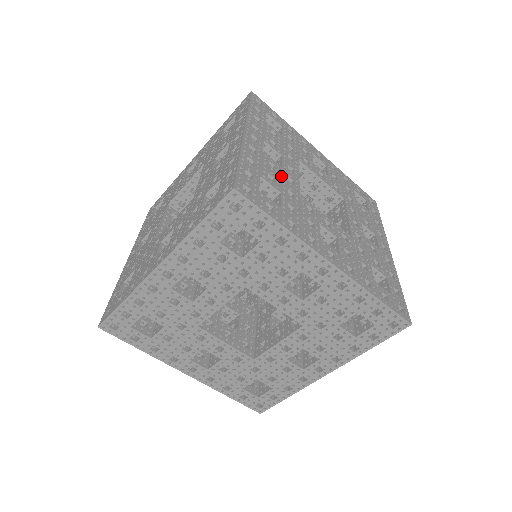
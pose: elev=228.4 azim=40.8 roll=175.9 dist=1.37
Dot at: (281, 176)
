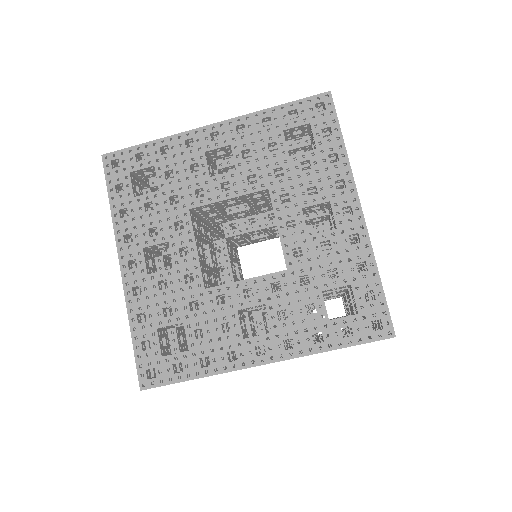
Dot at: occluded
